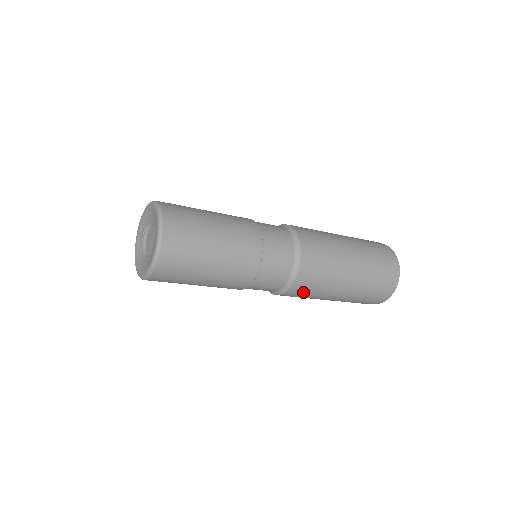
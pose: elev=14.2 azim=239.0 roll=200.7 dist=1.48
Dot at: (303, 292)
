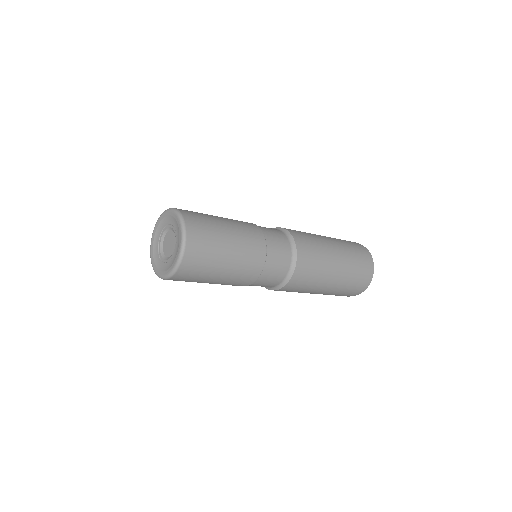
Dot at: (309, 266)
